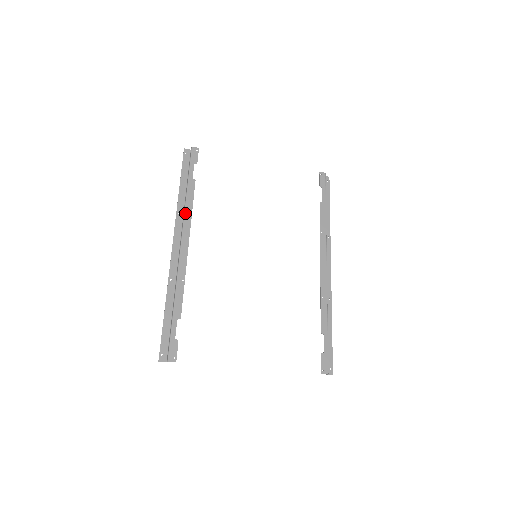
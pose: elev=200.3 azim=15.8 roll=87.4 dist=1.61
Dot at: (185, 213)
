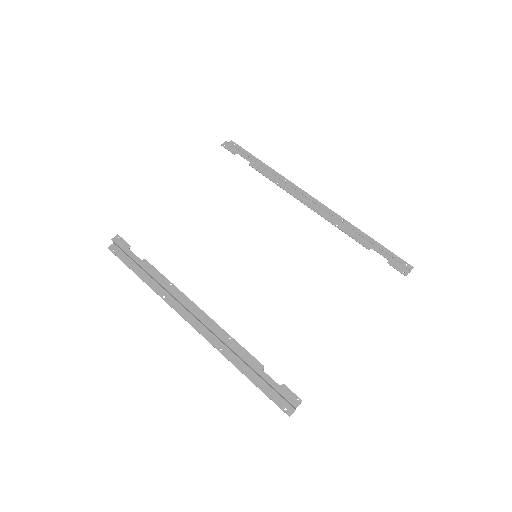
Dot at: (169, 291)
